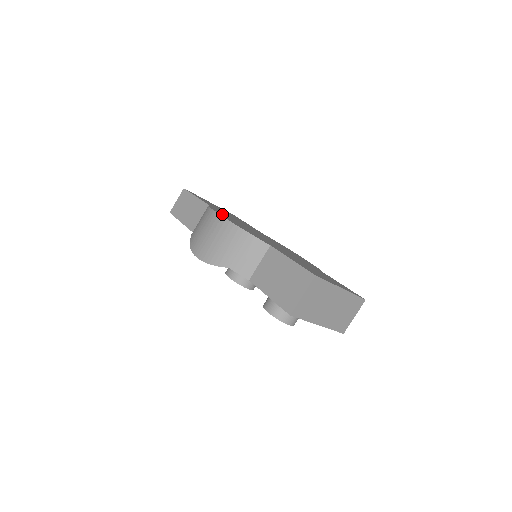
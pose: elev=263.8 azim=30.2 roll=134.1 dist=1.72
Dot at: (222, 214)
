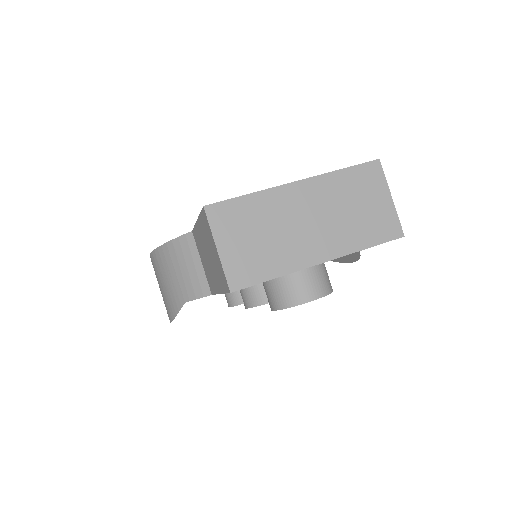
Dot at: occluded
